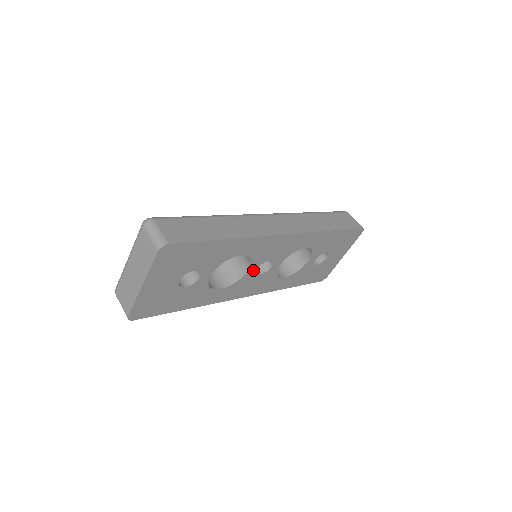
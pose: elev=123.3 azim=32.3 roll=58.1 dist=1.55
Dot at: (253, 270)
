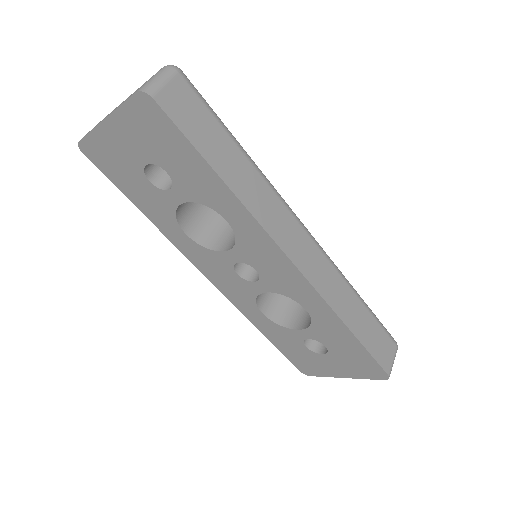
Dot at: (233, 258)
